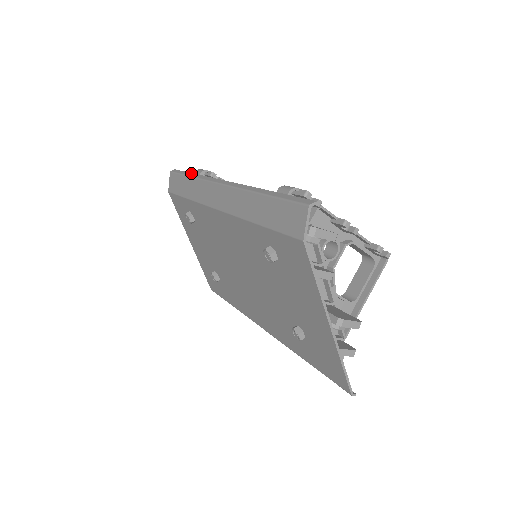
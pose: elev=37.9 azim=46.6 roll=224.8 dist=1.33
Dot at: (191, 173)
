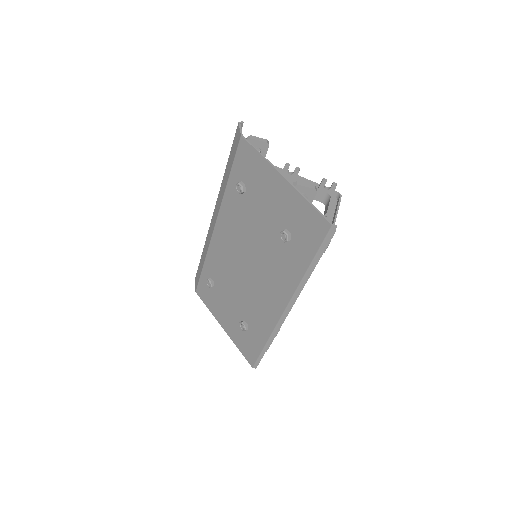
Dot at: occluded
